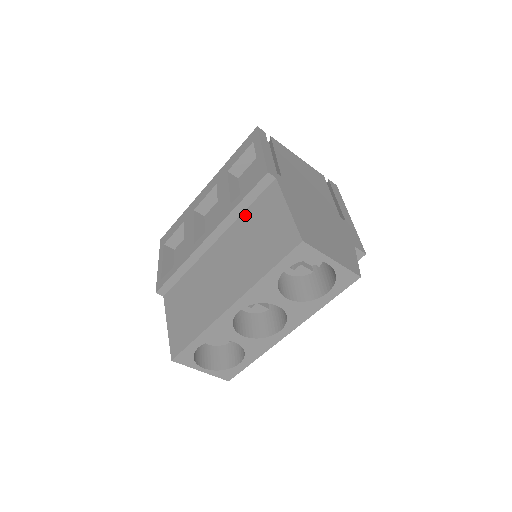
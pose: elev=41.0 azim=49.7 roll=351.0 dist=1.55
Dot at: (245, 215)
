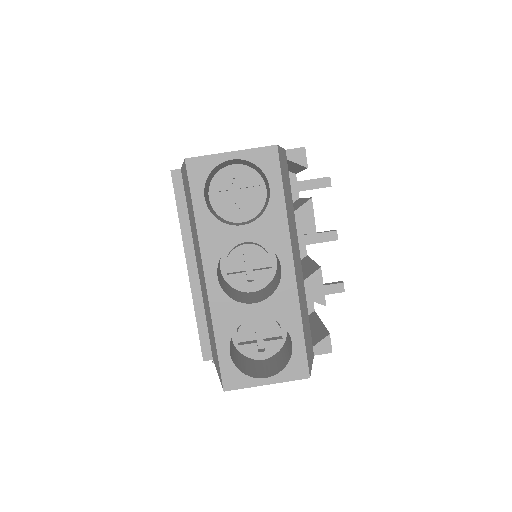
Dot at: (189, 218)
